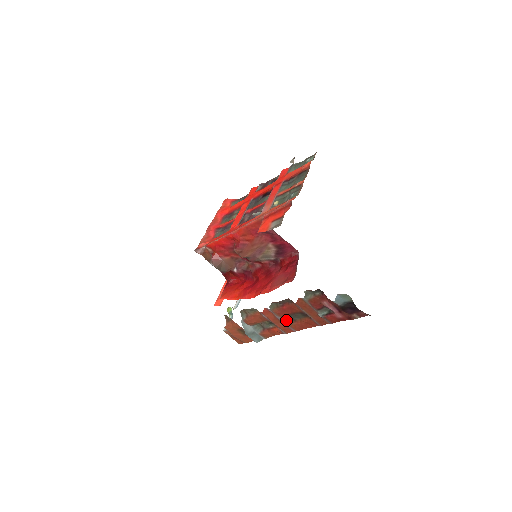
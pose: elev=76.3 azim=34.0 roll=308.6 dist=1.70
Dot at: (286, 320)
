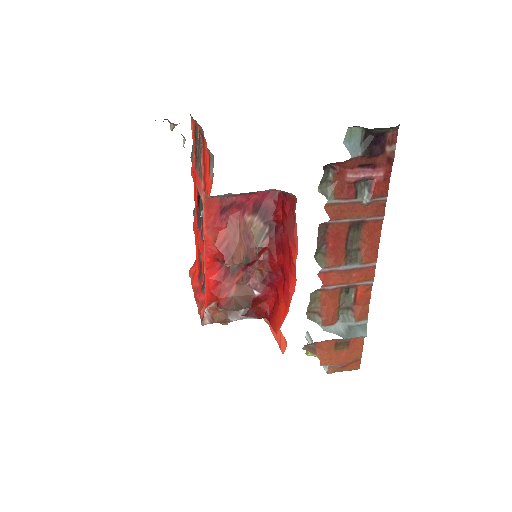
Dot at: (352, 261)
